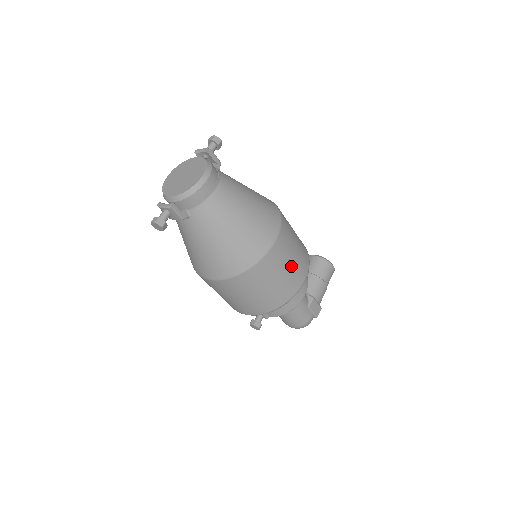
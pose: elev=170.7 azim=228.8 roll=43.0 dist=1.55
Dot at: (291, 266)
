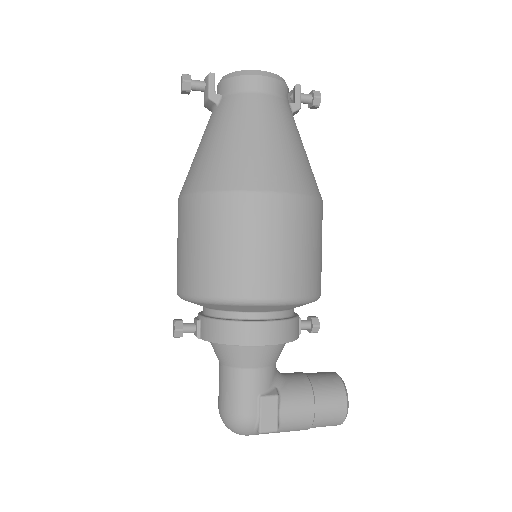
Dot at: (267, 252)
